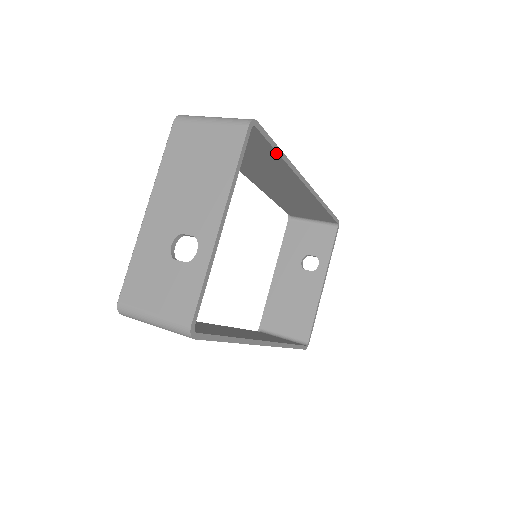
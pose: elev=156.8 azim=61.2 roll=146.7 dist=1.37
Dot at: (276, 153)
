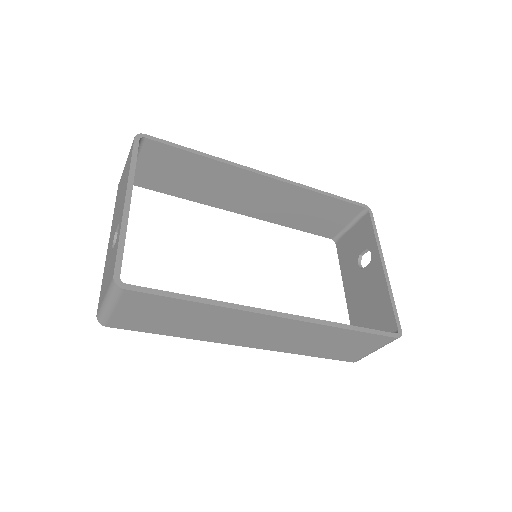
Dot at: (193, 154)
